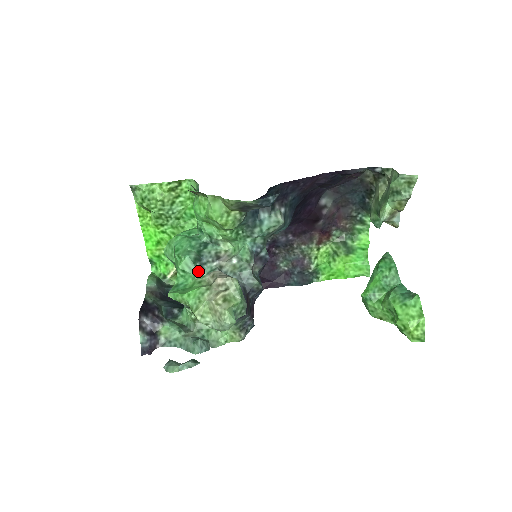
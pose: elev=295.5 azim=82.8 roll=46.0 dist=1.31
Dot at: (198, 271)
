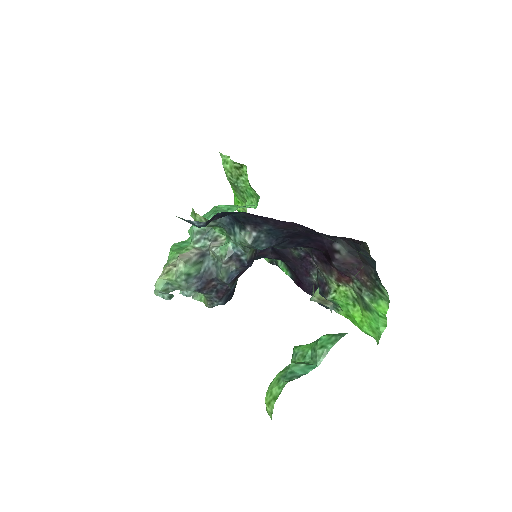
Dot at: (194, 241)
